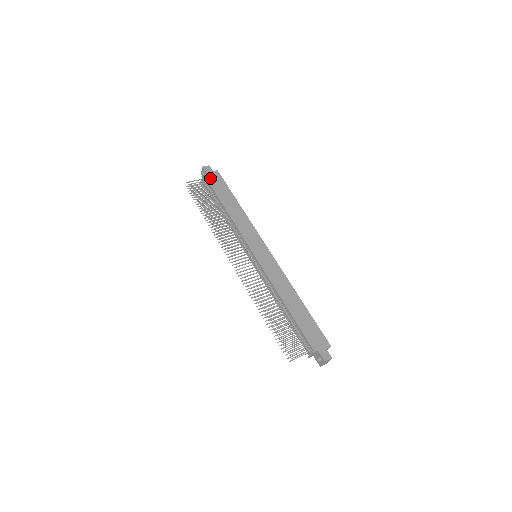
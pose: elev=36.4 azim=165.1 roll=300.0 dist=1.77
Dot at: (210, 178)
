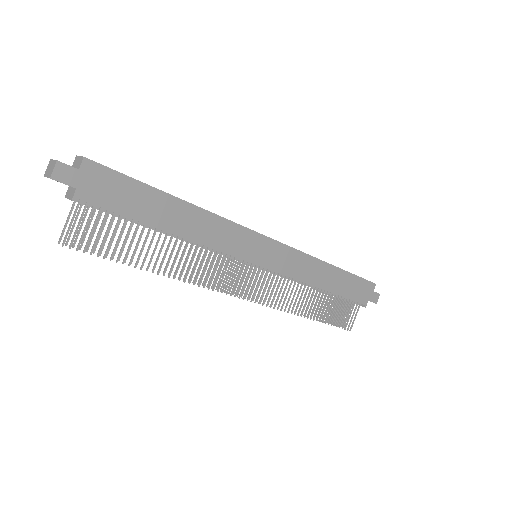
Dot at: (92, 194)
